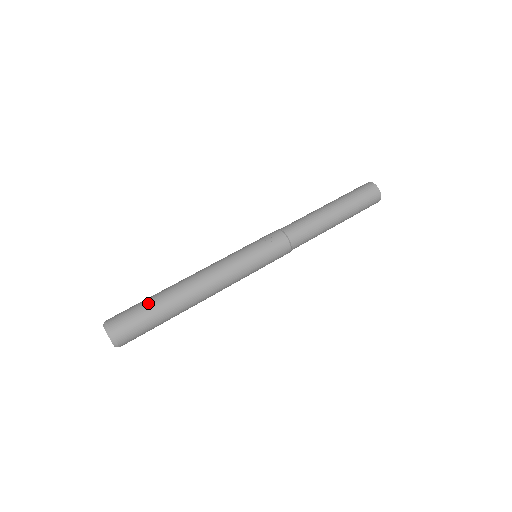
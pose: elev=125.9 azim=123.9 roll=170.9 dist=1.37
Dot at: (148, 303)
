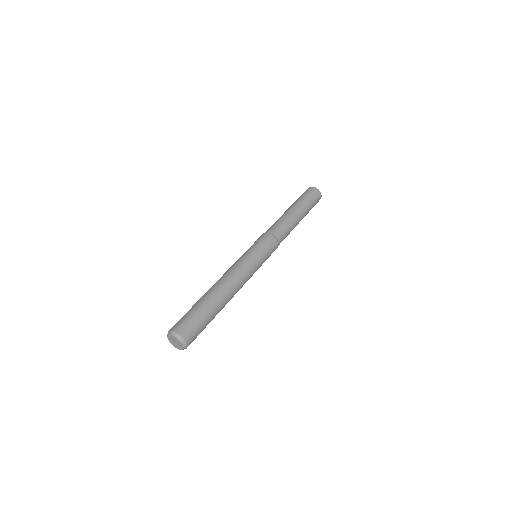
Dot at: (193, 307)
